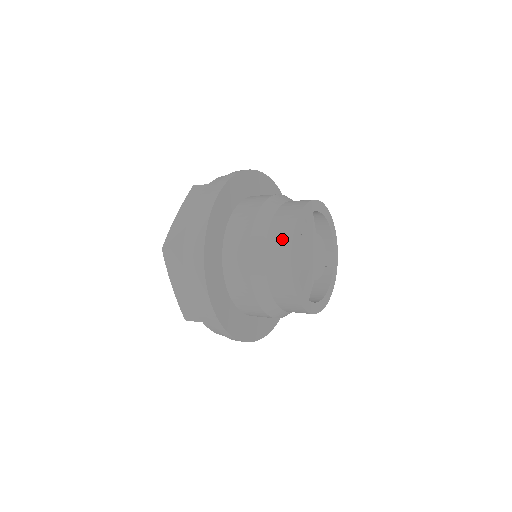
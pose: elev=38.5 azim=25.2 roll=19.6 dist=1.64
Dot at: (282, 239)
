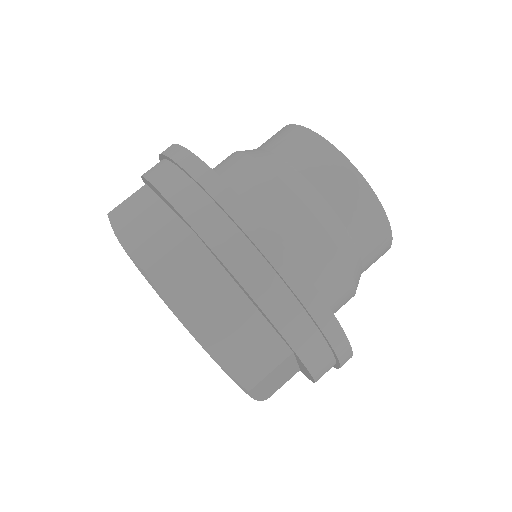
Dot at: (370, 217)
